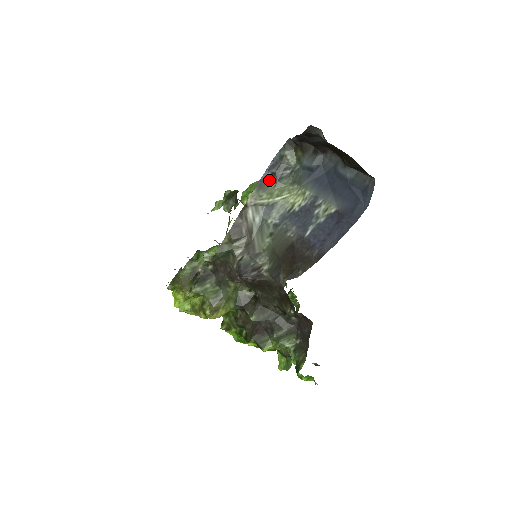
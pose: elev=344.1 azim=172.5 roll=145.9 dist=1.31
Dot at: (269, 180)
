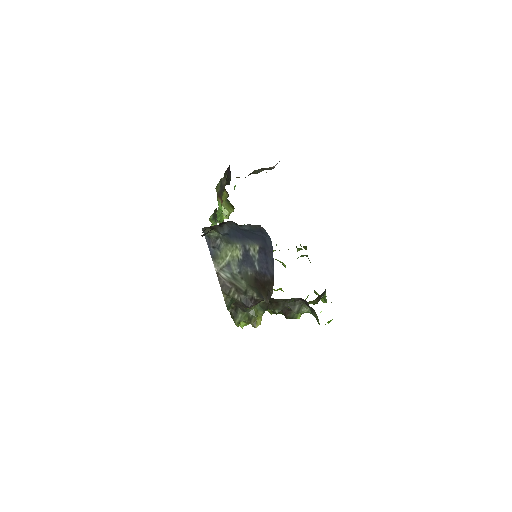
Dot at: (215, 251)
